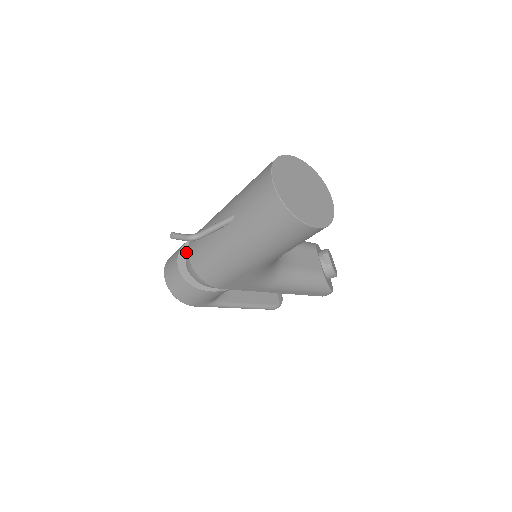
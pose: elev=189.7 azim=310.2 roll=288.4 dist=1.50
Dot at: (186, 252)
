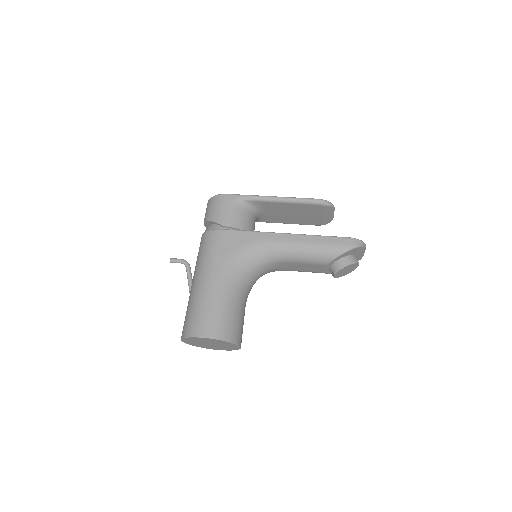
Dot at: (209, 224)
